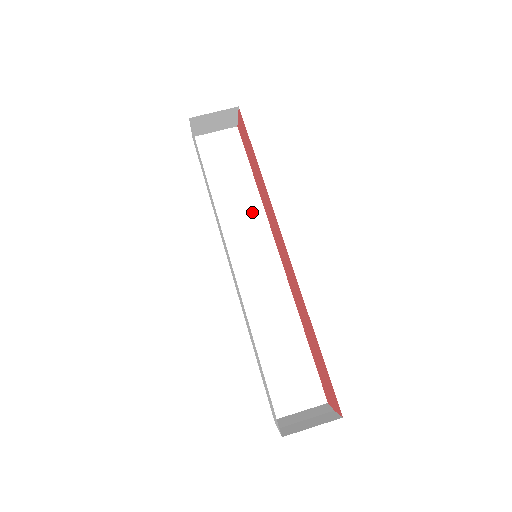
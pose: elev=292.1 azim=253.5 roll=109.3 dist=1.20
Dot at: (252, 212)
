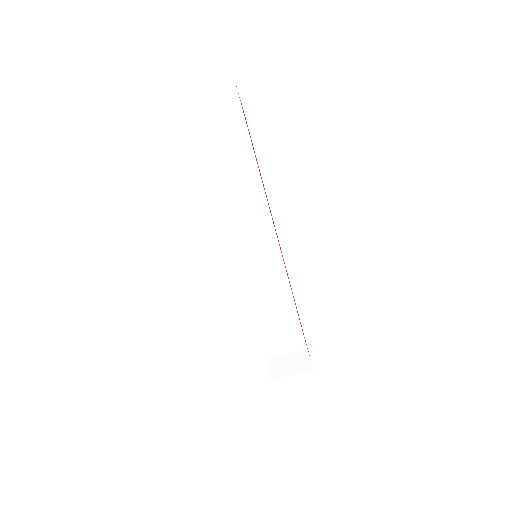
Dot at: (252, 196)
